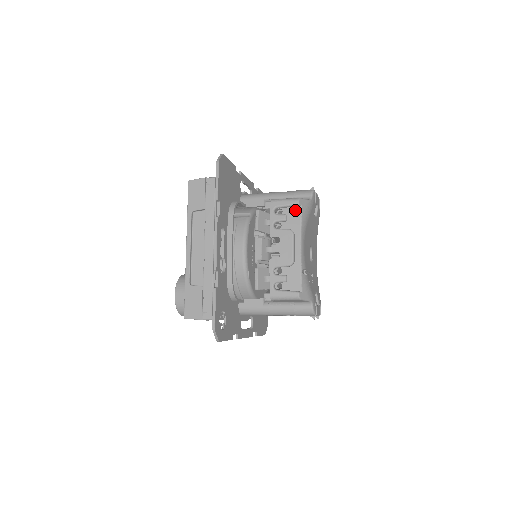
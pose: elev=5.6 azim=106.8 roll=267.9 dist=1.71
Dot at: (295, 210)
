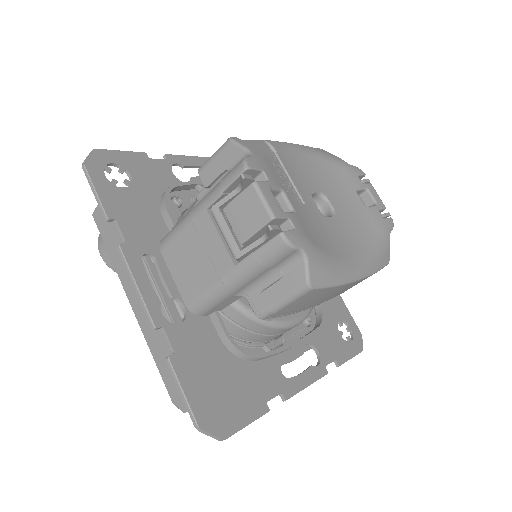
Dot at: occluded
